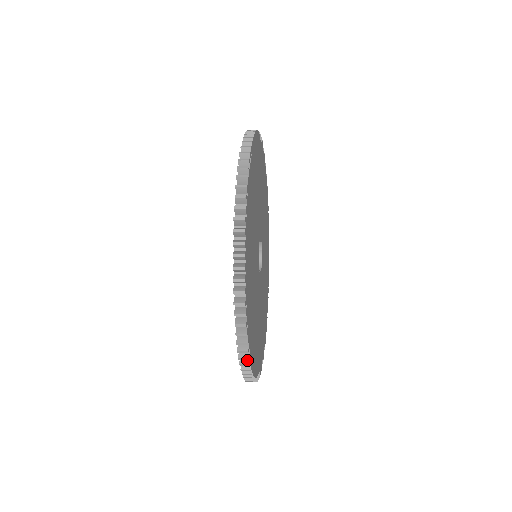
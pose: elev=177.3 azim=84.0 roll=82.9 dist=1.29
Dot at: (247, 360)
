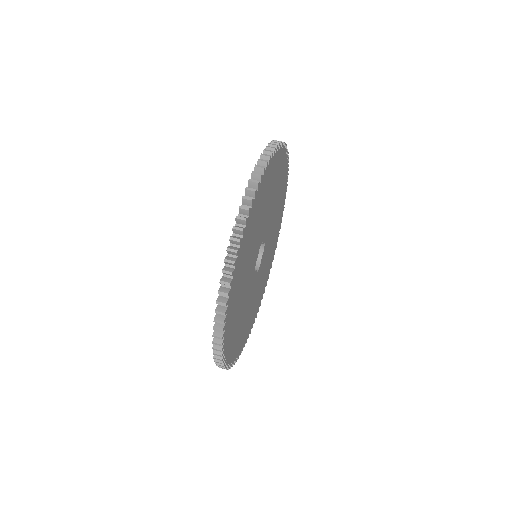
Dot at: occluded
